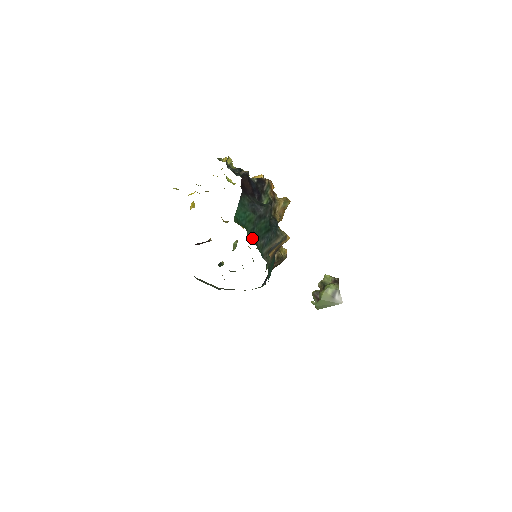
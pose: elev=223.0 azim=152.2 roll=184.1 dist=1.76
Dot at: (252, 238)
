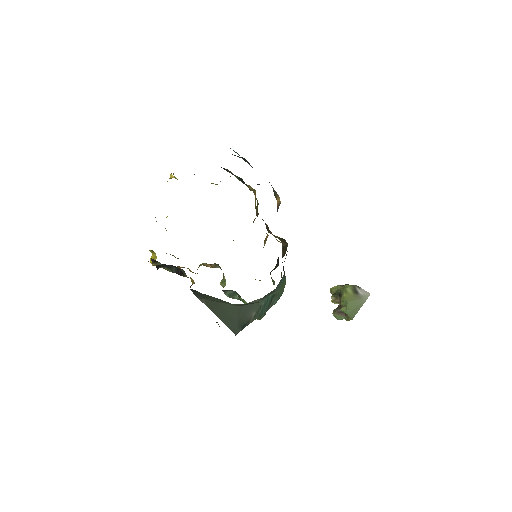
Dot at: occluded
